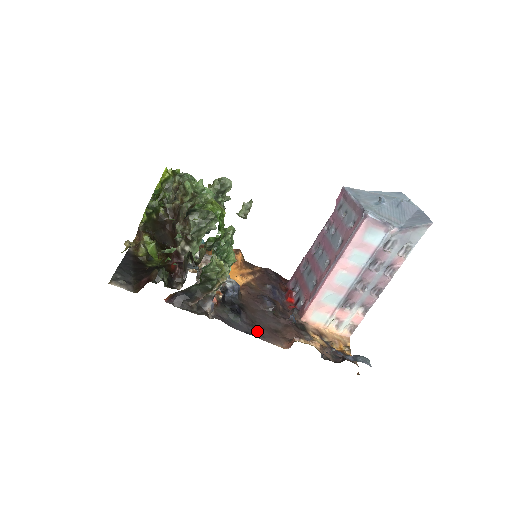
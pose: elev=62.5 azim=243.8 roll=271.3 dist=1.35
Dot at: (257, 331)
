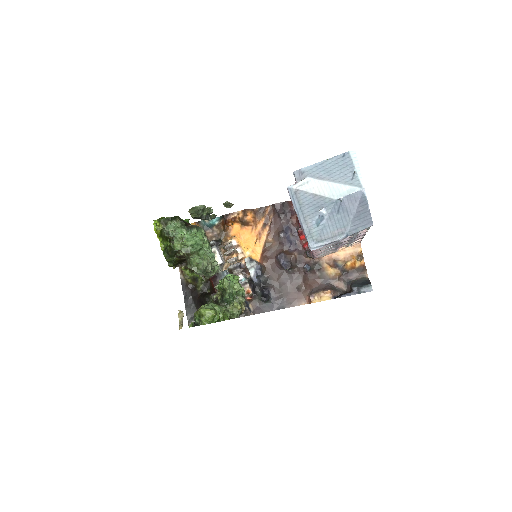
Dot at: (285, 301)
